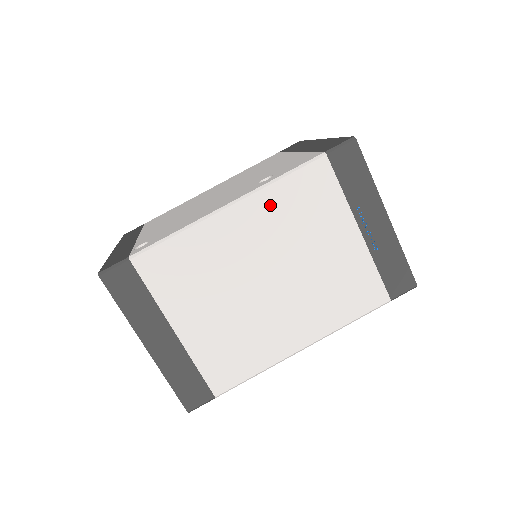
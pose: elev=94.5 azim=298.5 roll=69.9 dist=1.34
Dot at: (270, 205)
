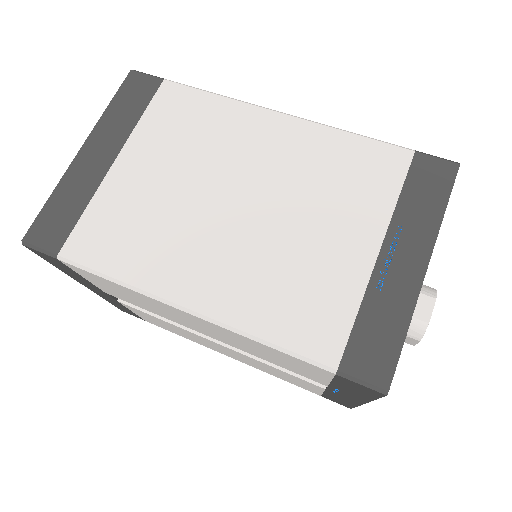
Dot at: (316, 143)
